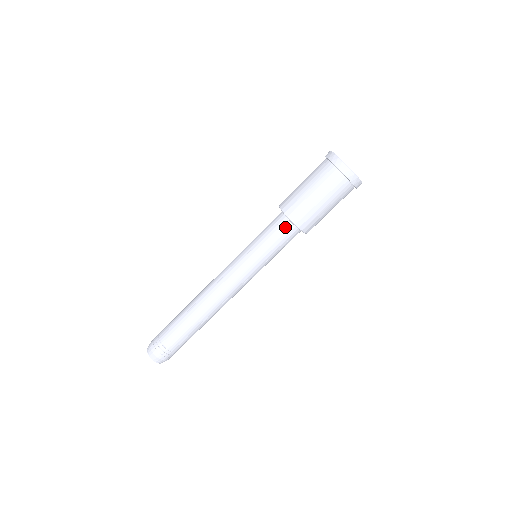
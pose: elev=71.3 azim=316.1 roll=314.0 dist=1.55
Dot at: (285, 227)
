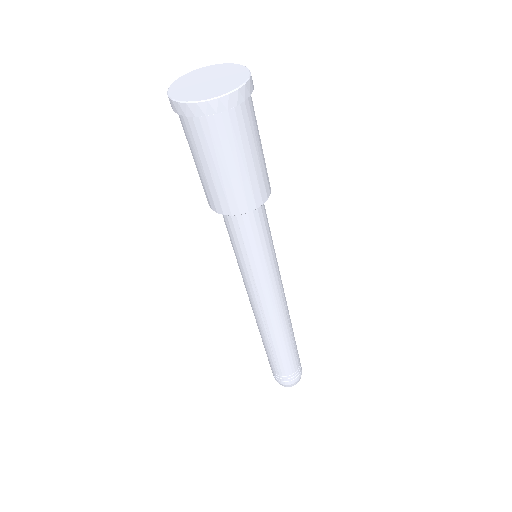
Dot at: (249, 219)
